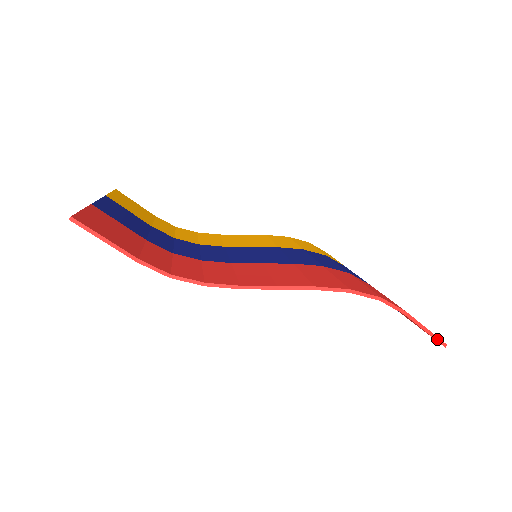
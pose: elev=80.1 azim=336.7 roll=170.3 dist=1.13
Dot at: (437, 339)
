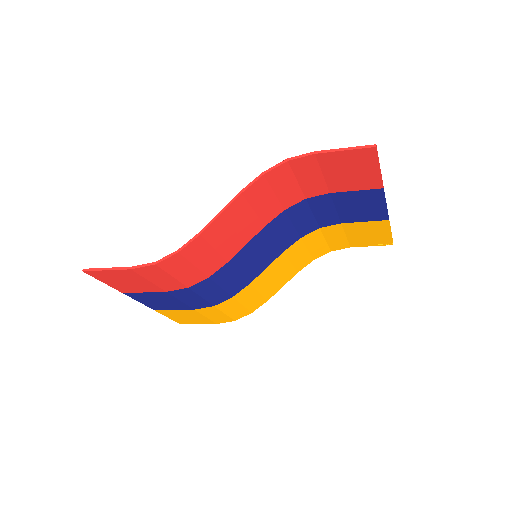
Dot at: (362, 148)
